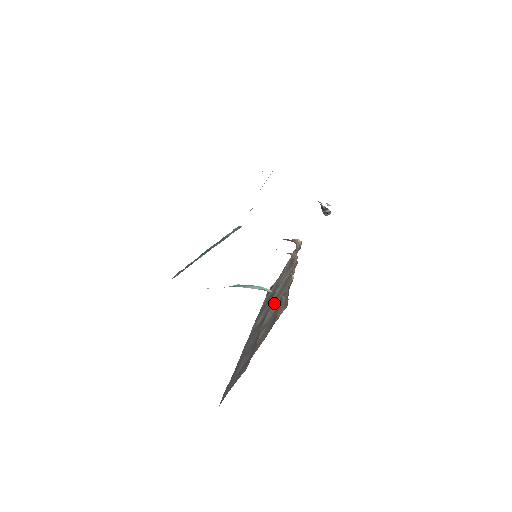
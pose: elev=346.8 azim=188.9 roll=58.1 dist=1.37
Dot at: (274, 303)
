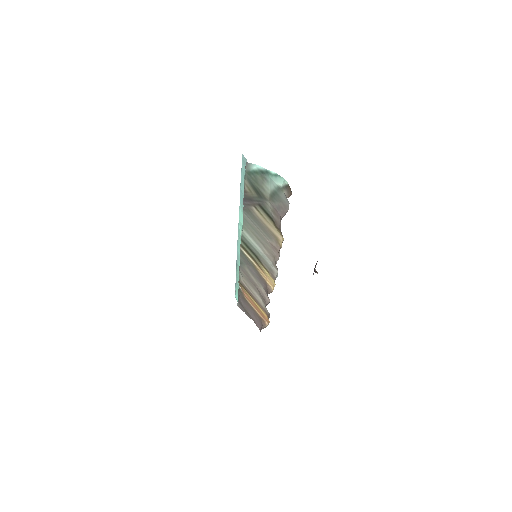
Dot at: occluded
